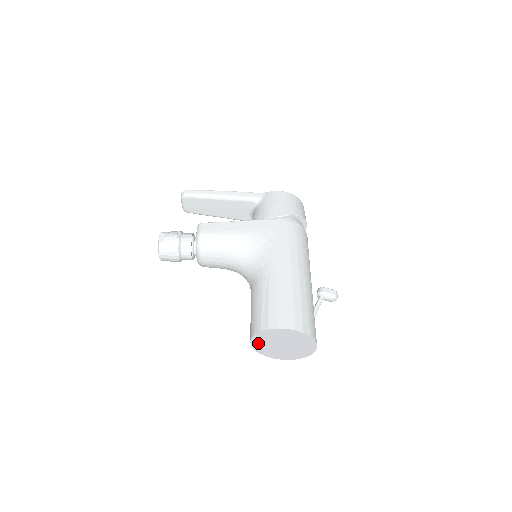
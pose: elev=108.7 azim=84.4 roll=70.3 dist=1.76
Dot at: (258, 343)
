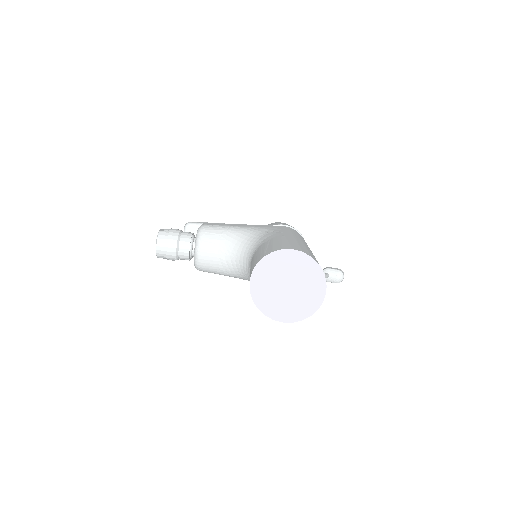
Dot at: (258, 284)
